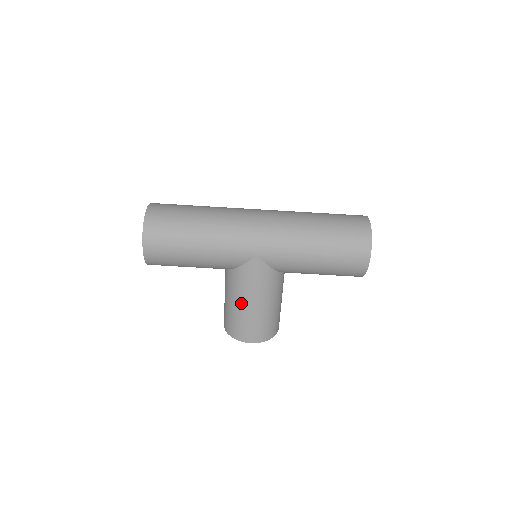
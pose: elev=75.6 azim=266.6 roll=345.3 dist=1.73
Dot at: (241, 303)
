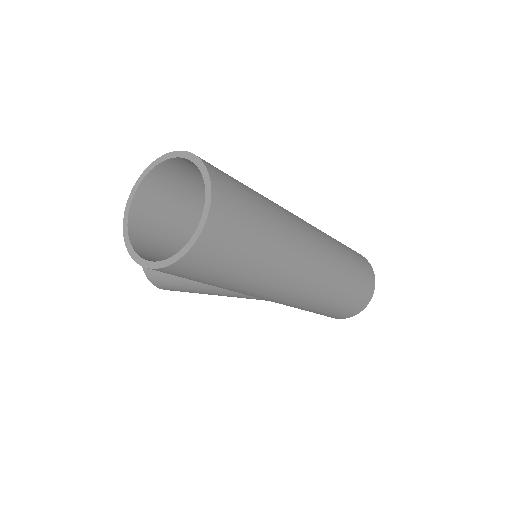
Dot at: (197, 288)
